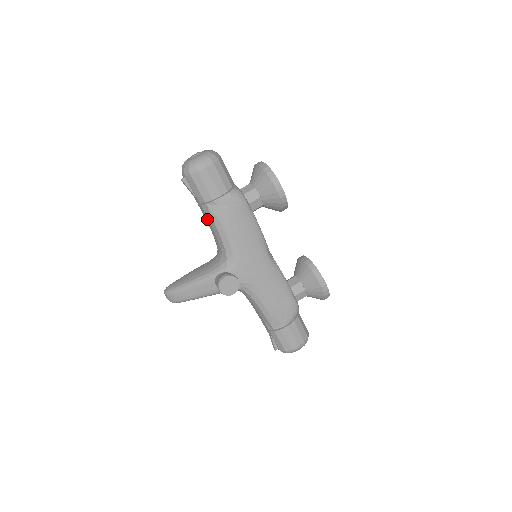
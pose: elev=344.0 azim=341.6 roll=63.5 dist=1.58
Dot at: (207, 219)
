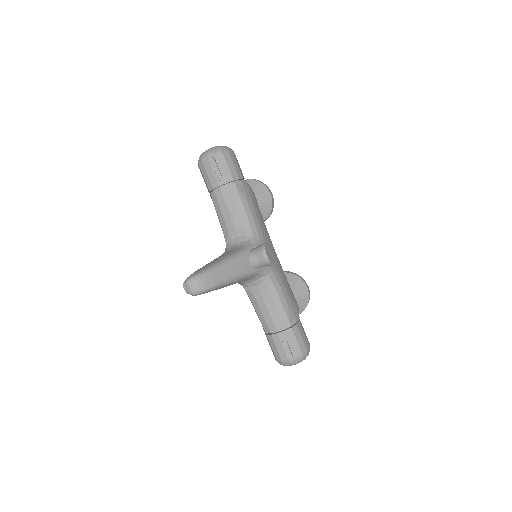
Dot at: (230, 200)
